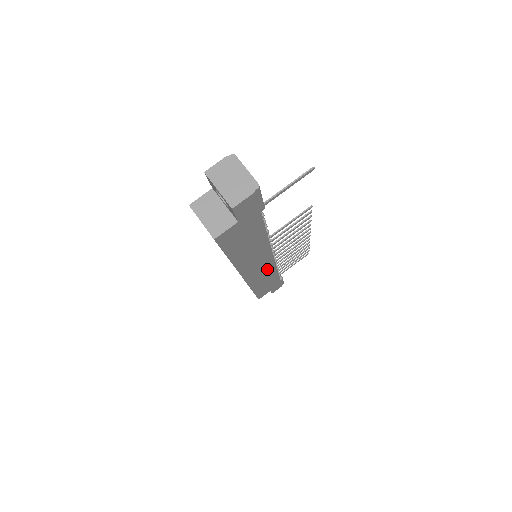
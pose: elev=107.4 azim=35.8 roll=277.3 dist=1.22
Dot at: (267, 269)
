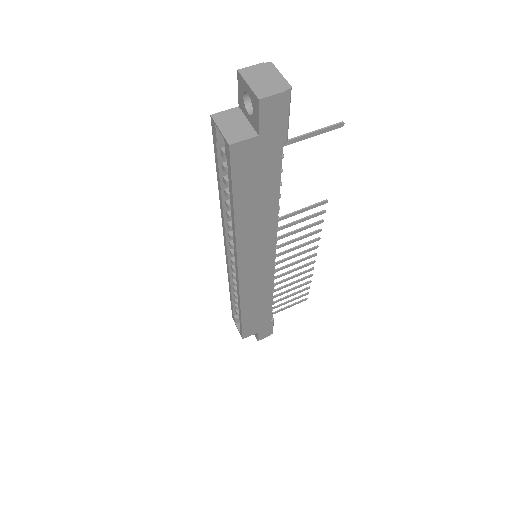
Dot at: (264, 278)
